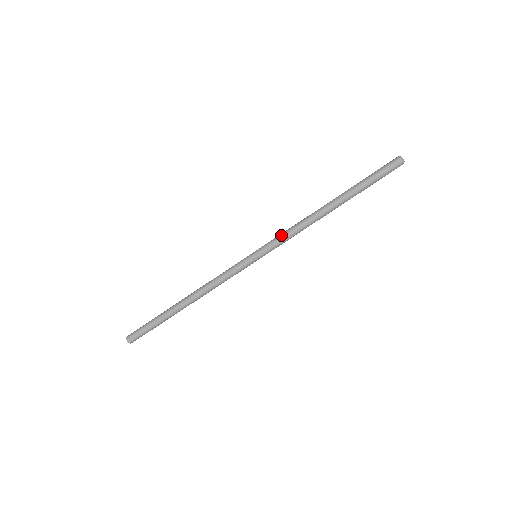
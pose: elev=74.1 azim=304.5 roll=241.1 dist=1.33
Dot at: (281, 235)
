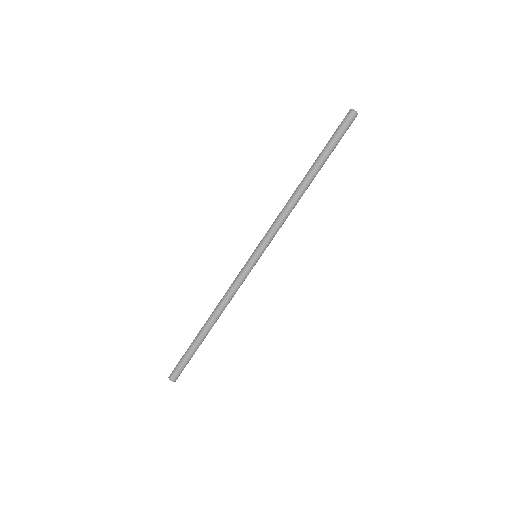
Dot at: (271, 228)
